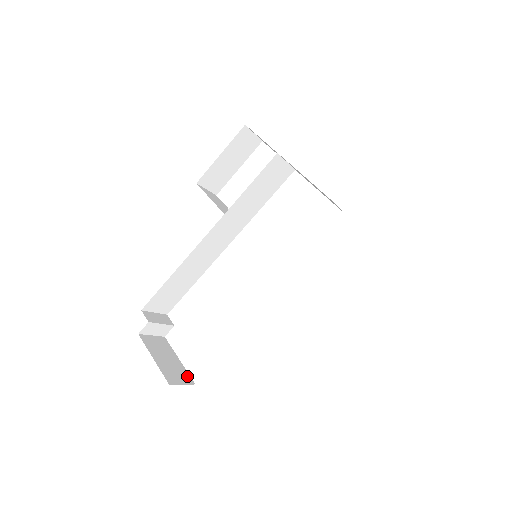
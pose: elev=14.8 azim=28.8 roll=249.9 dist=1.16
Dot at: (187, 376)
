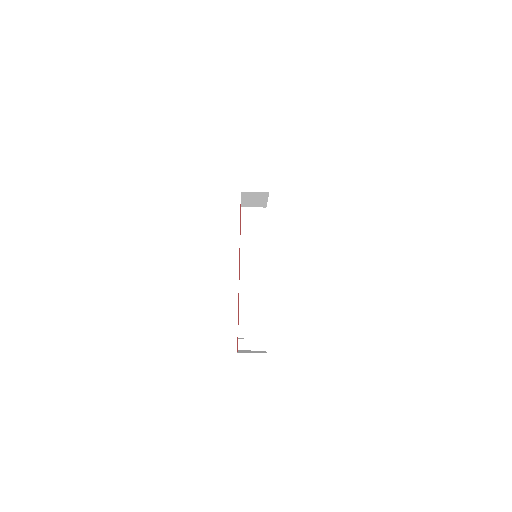
Dot at: occluded
